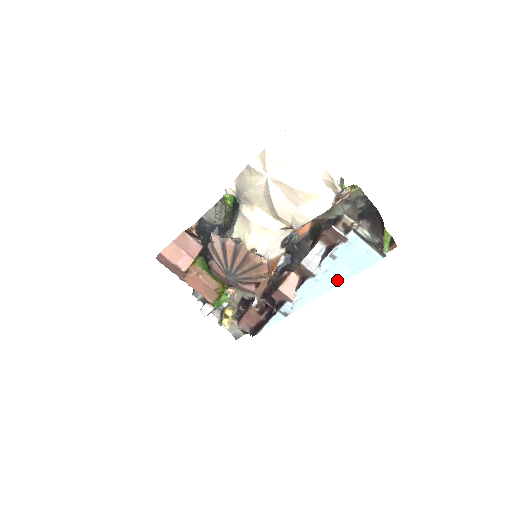
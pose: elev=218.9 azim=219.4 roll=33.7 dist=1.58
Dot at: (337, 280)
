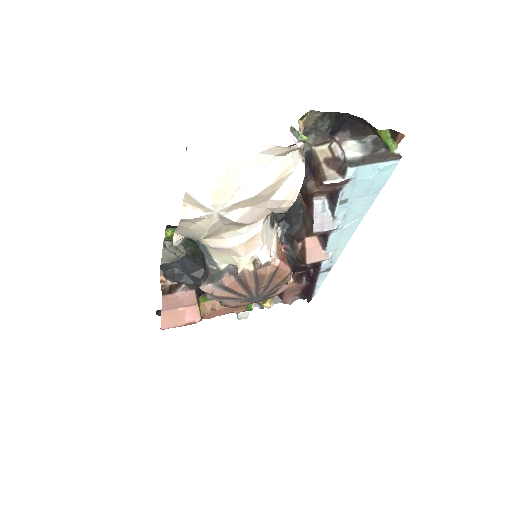
Dot at: (361, 212)
